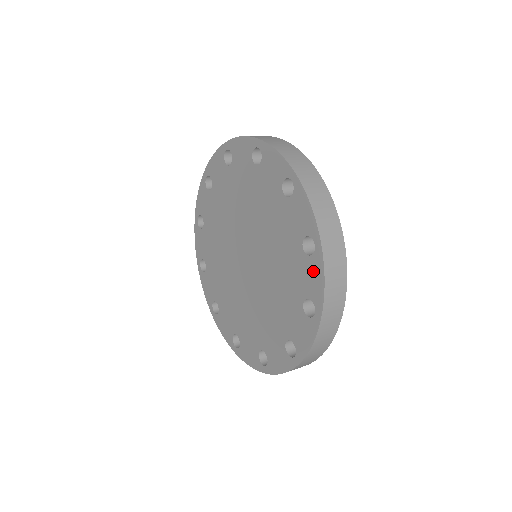
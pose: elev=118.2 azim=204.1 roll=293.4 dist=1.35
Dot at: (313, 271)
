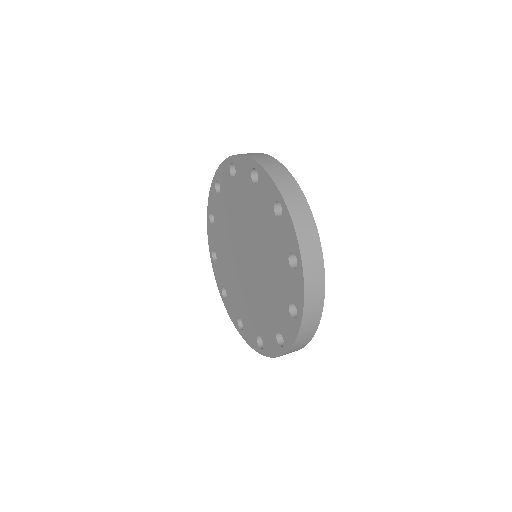
Dot at: (290, 327)
